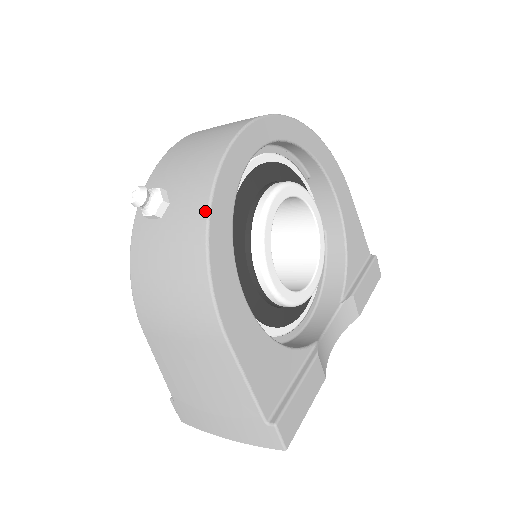
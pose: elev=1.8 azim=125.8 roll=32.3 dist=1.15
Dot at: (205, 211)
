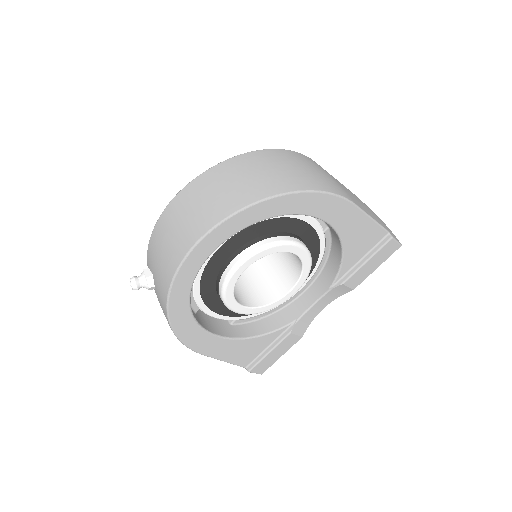
Dot at: (166, 315)
